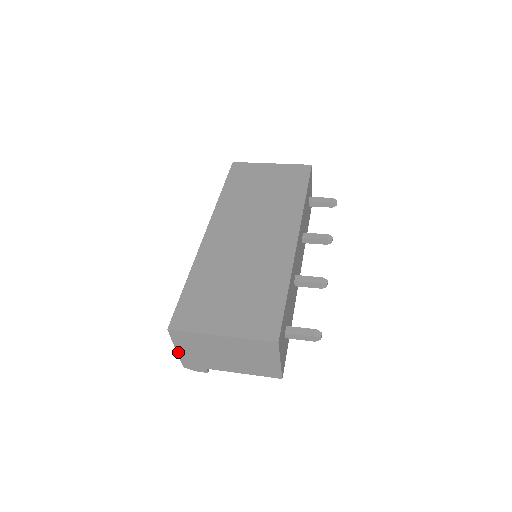
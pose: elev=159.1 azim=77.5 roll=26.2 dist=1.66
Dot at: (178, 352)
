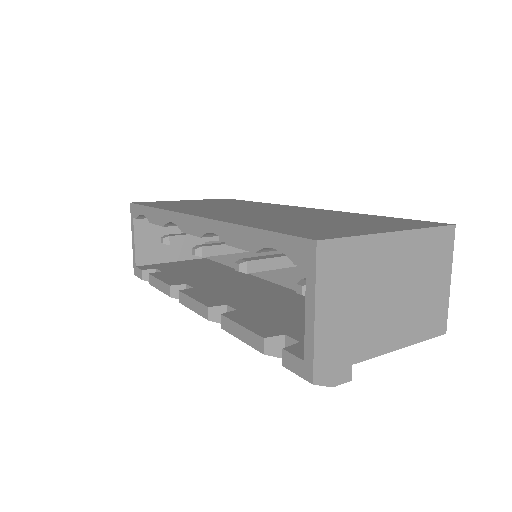
Dot at: (316, 324)
